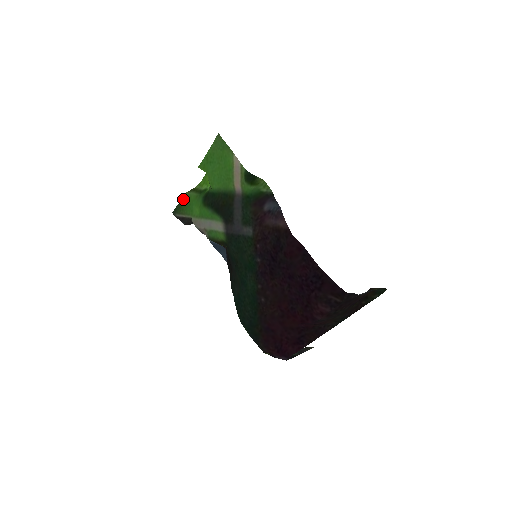
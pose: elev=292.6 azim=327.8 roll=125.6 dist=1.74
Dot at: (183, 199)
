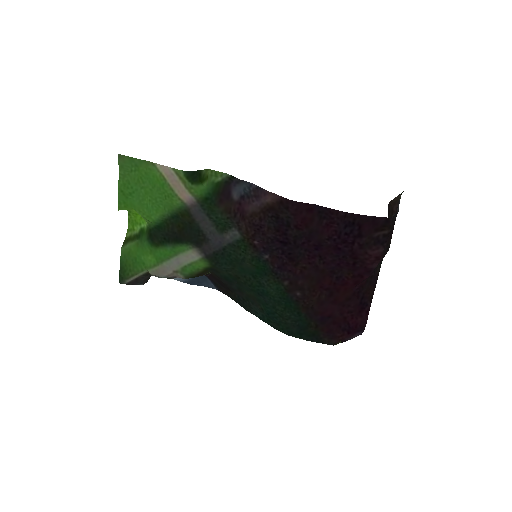
Dot at: (122, 259)
